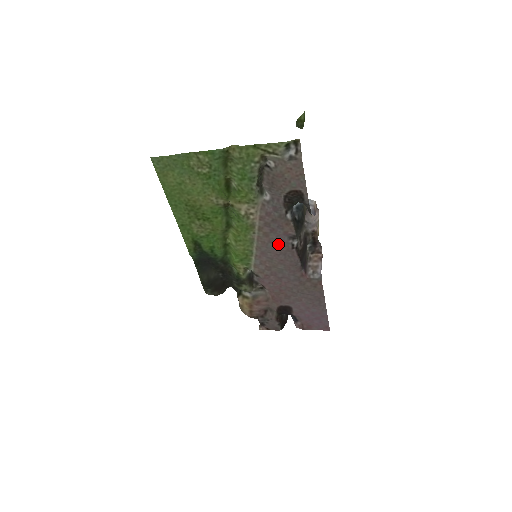
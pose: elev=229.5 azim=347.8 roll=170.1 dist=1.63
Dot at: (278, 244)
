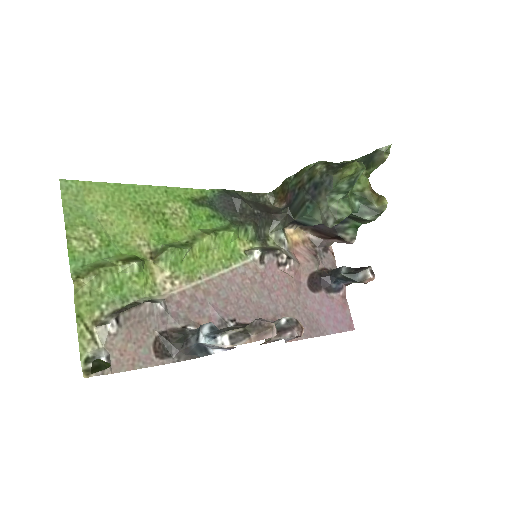
Dot at: (224, 303)
